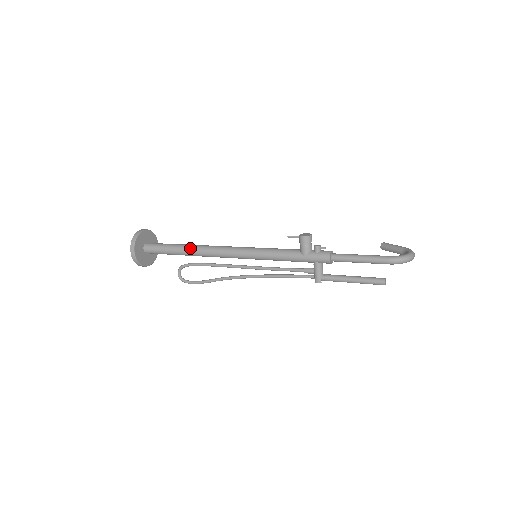
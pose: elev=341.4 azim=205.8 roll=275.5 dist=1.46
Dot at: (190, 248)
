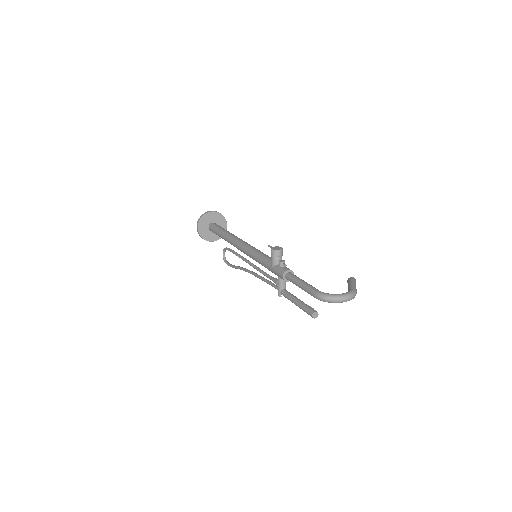
Dot at: (226, 235)
